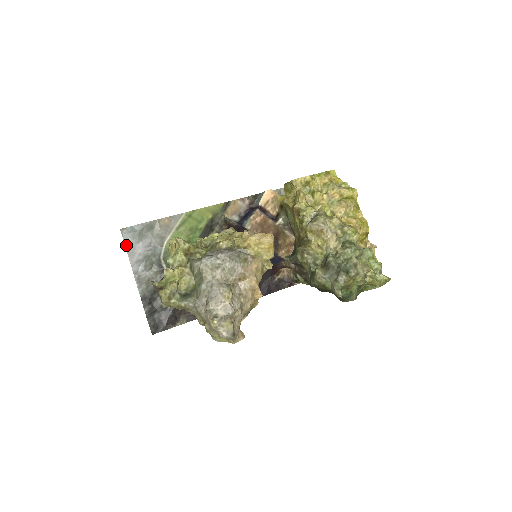
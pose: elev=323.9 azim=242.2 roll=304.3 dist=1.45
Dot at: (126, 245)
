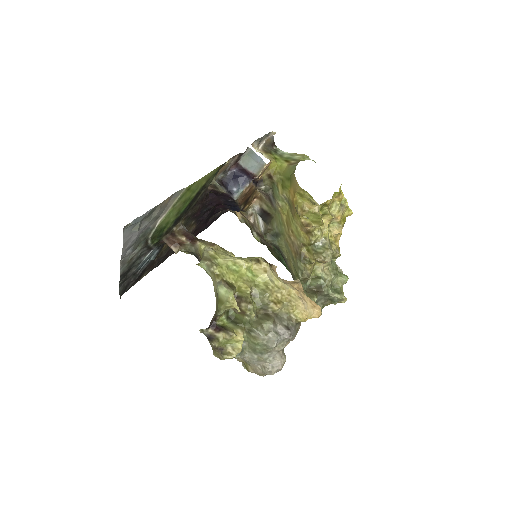
Dot at: (124, 239)
